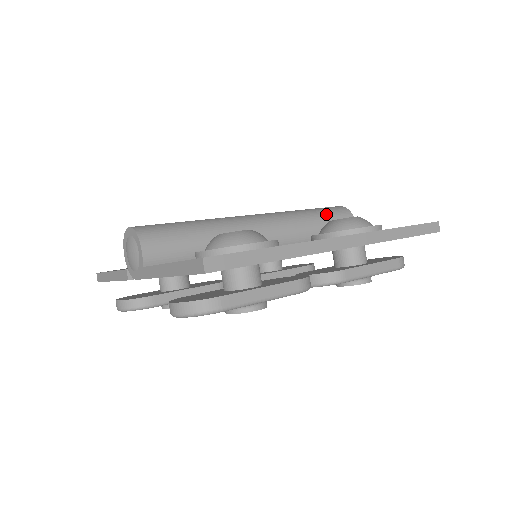
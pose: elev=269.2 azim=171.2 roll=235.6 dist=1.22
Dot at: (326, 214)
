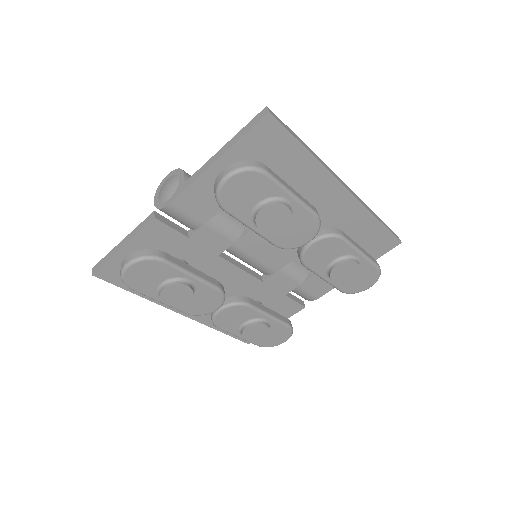
Dot at: occluded
